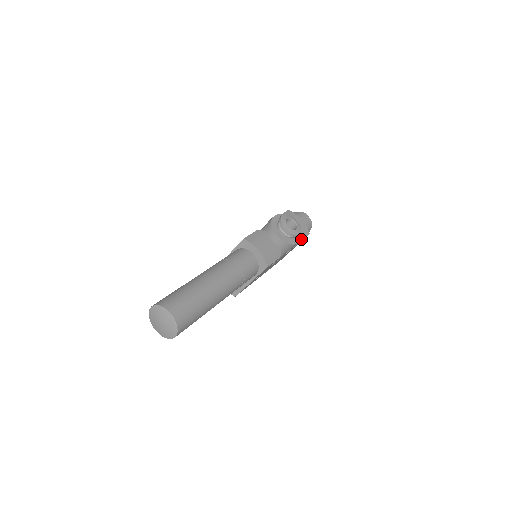
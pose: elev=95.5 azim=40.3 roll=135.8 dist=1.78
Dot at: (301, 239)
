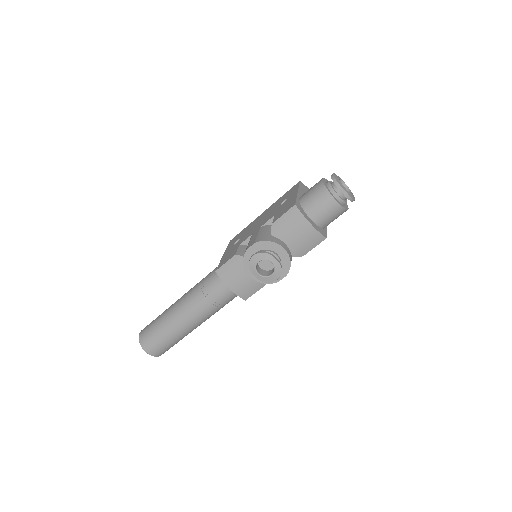
Dot at: (306, 252)
